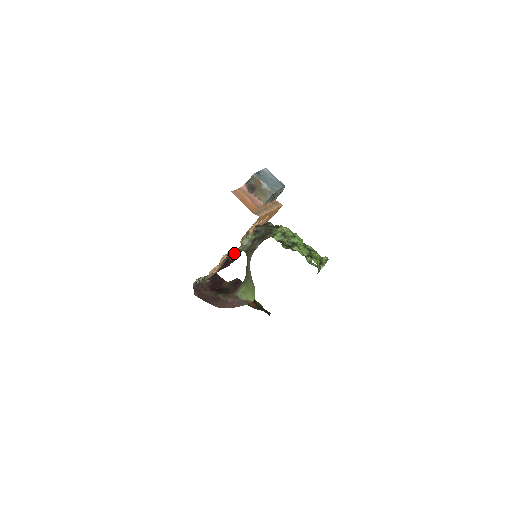
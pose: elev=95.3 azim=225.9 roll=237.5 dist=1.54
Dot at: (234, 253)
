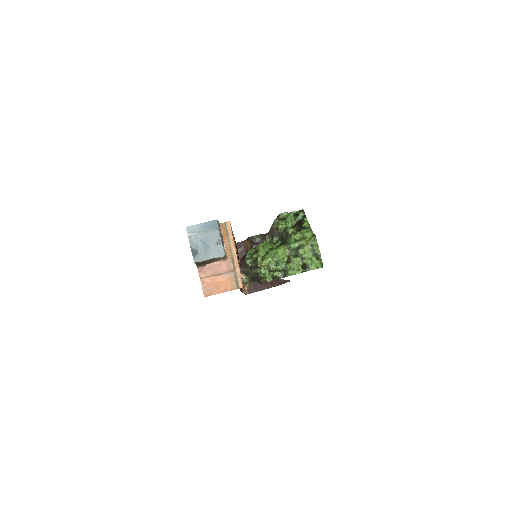
Dot at: occluded
